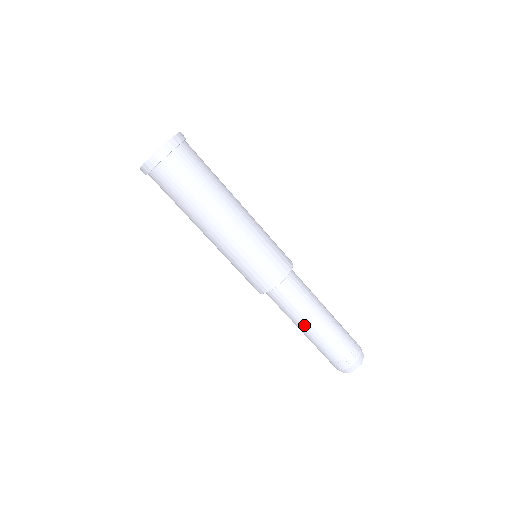
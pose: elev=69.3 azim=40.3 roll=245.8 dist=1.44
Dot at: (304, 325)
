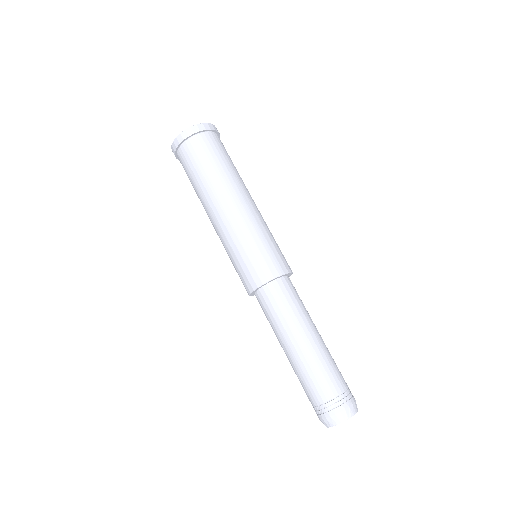
Dot at: (294, 339)
